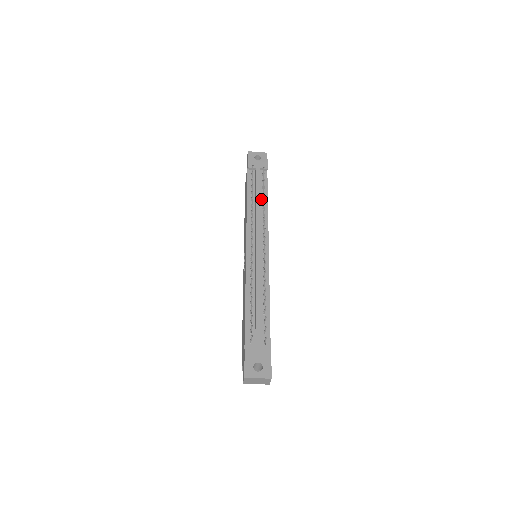
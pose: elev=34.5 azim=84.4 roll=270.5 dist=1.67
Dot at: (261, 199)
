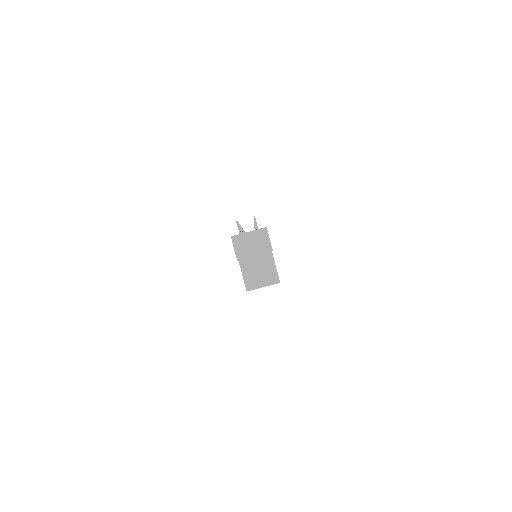
Dot at: occluded
